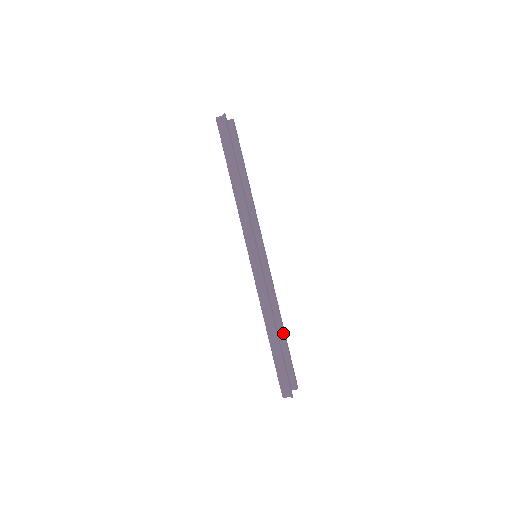
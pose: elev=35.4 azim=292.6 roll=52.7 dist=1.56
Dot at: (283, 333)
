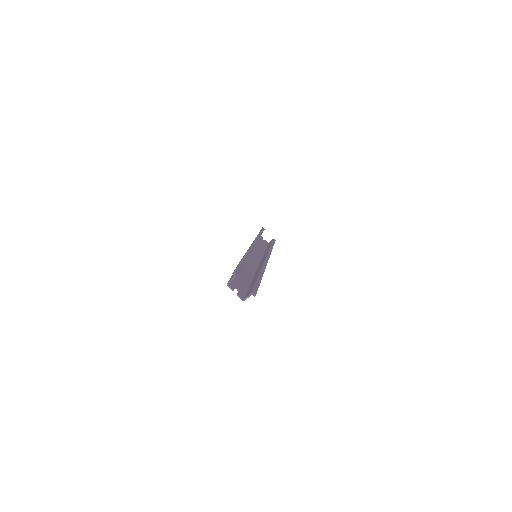
Dot at: (258, 276)
